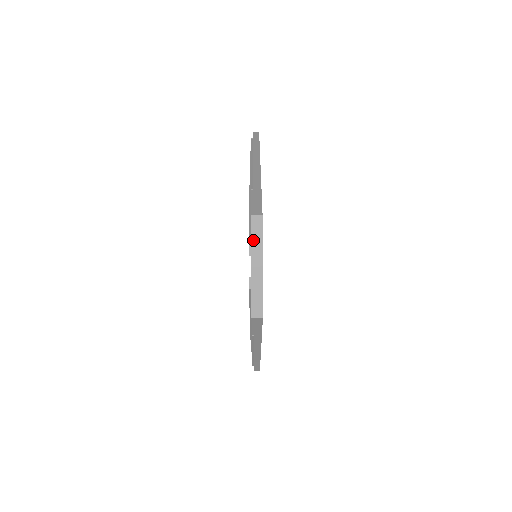
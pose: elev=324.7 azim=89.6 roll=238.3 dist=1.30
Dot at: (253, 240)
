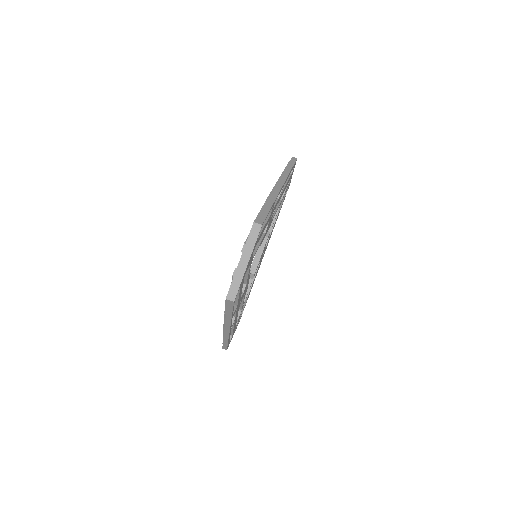
Dot at: (248, 241)
